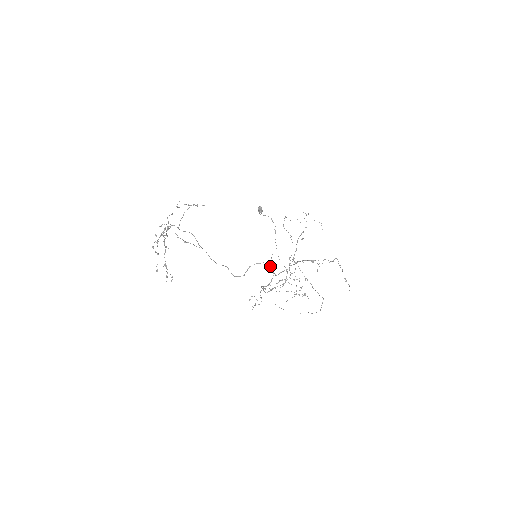
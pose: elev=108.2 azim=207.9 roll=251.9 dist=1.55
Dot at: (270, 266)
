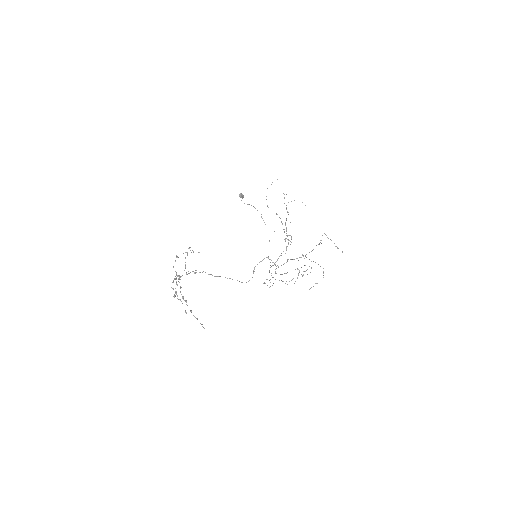
Dot at: (271, 260)
